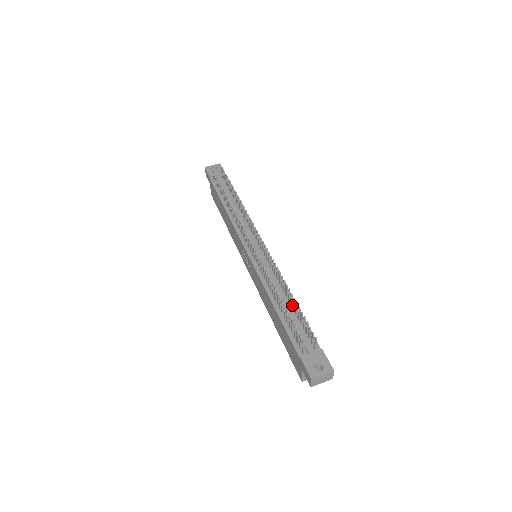
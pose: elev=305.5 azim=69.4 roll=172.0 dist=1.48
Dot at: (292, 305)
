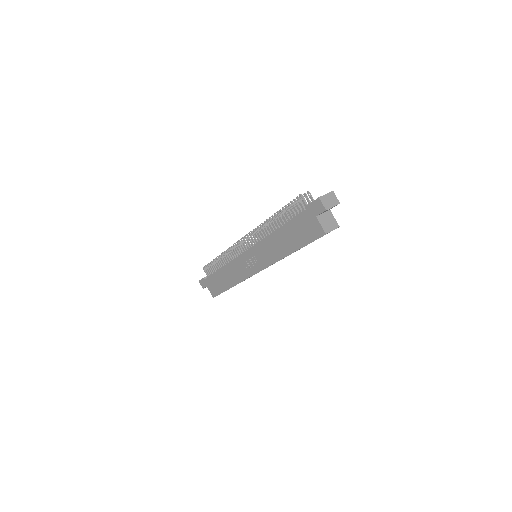
Dot at: occluded
